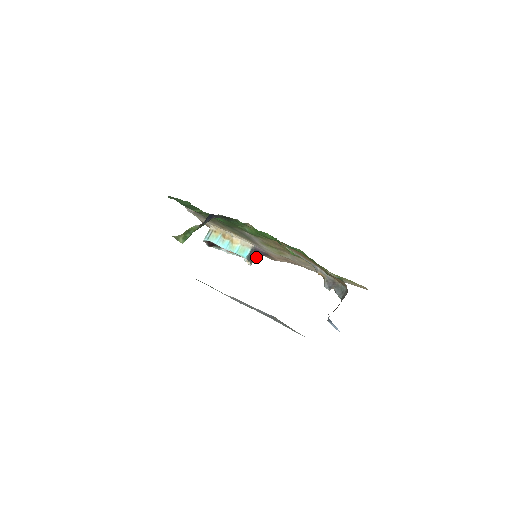
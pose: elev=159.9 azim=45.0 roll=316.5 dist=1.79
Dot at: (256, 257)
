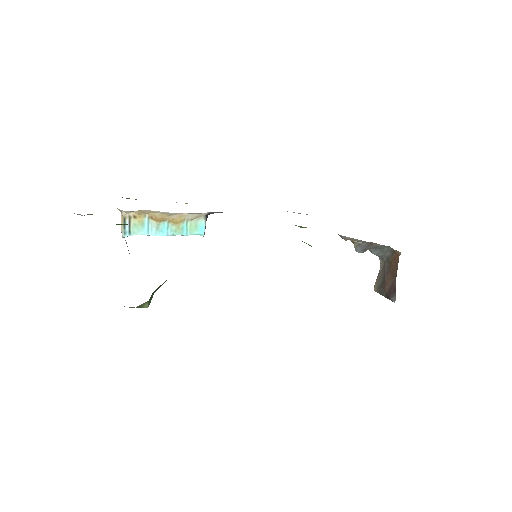
Dot at: occluded
